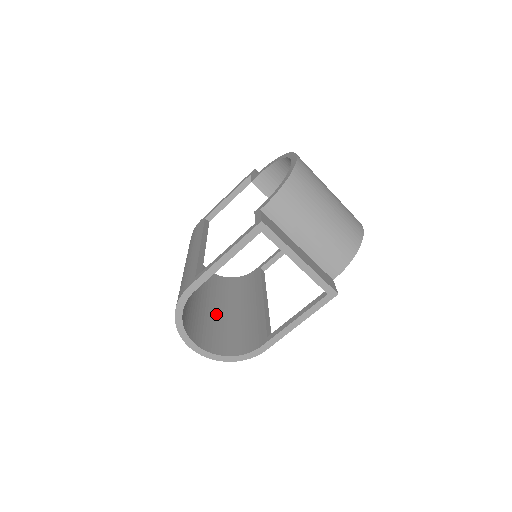
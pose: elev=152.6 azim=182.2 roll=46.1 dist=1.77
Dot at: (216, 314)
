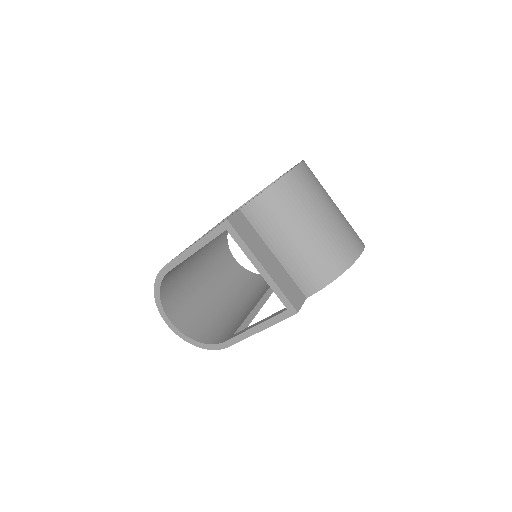
Dot at: (214, 301)
